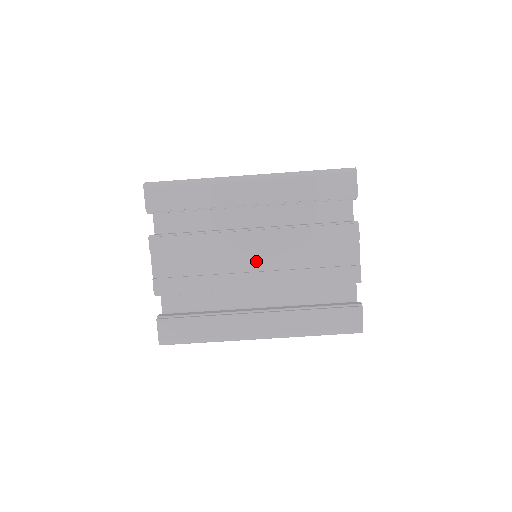
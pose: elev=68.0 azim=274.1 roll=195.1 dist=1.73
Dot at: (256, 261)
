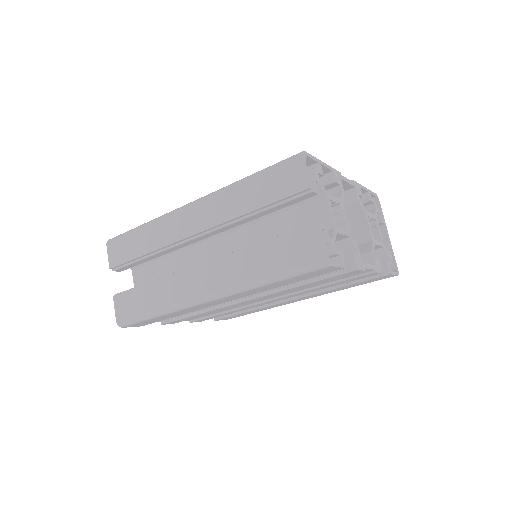
Dot at: occluded
